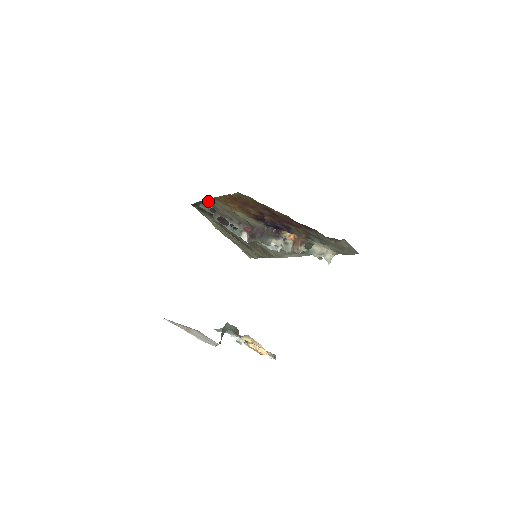
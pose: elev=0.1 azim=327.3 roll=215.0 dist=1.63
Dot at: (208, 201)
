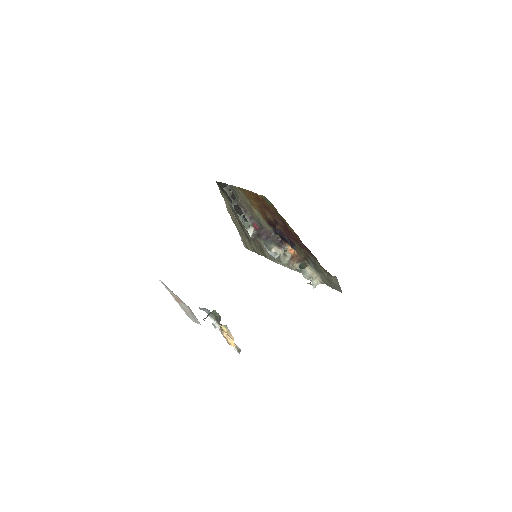
Dot at: (233, 187)
